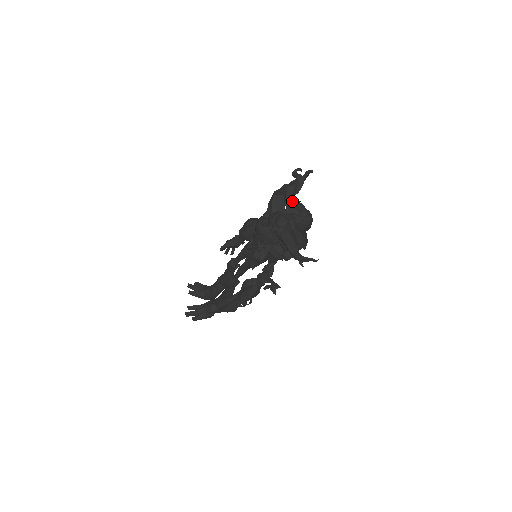
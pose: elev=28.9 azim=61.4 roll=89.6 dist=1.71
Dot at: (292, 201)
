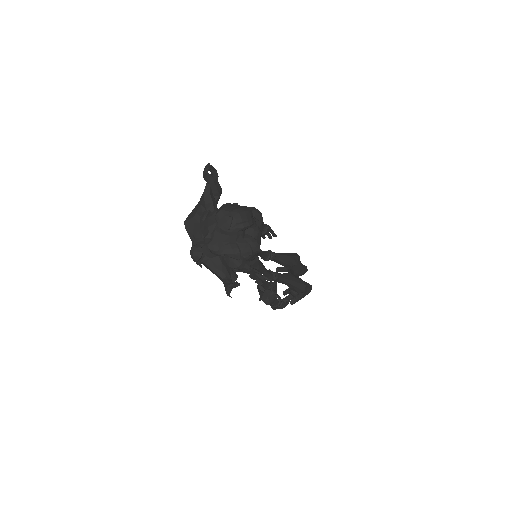
Dot at: (207, 215)
